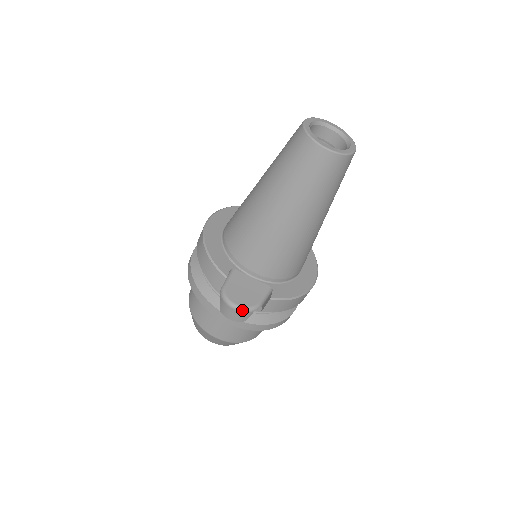
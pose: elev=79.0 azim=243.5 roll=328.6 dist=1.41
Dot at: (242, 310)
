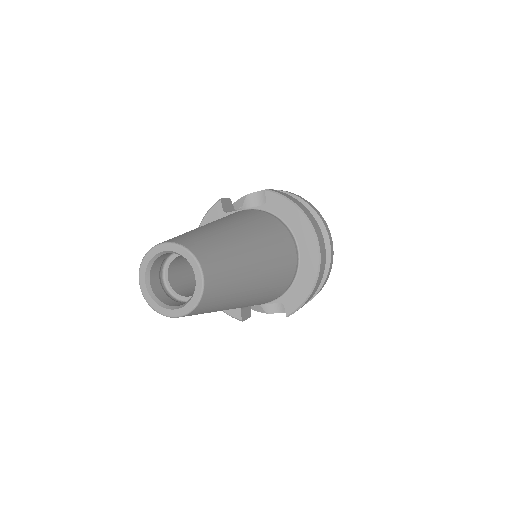
Dot at: occluded
